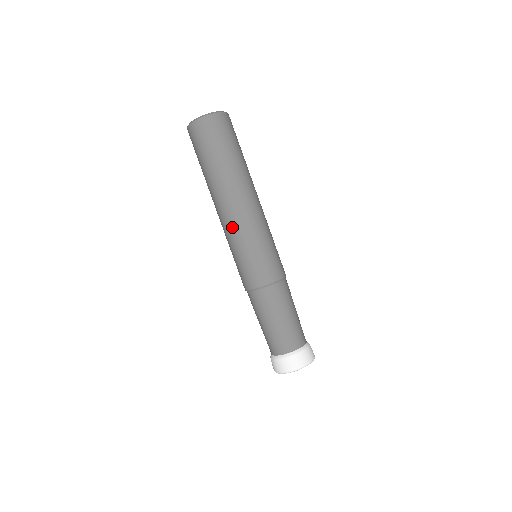
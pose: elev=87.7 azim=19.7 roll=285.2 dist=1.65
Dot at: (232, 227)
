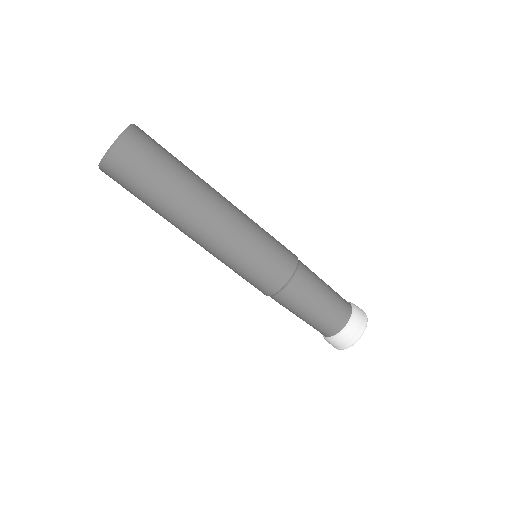
Dot at: (223, 243)
